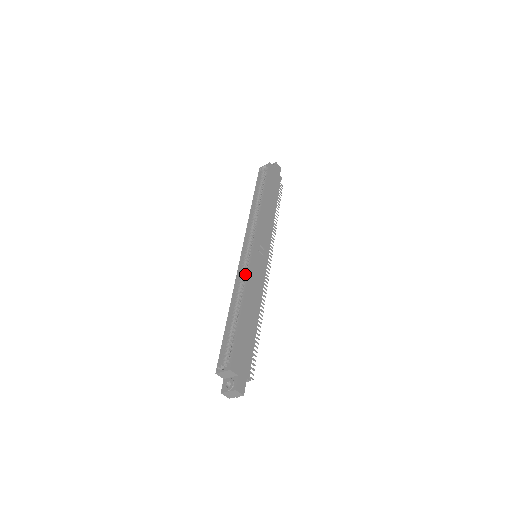
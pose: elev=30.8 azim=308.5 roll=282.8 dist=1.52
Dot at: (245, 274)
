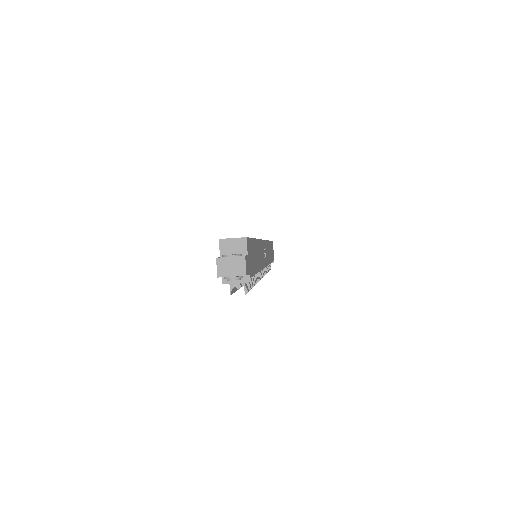
Dot at: occluded
